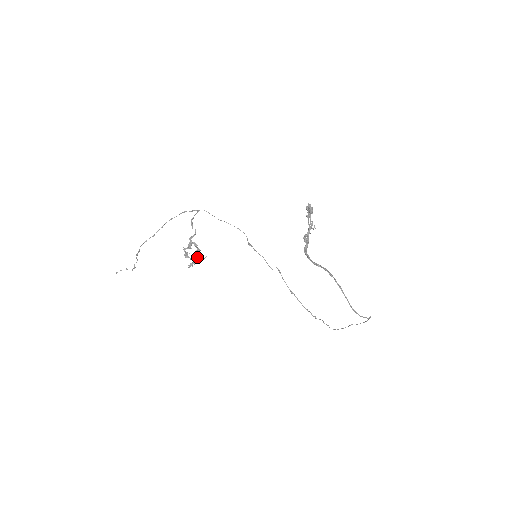
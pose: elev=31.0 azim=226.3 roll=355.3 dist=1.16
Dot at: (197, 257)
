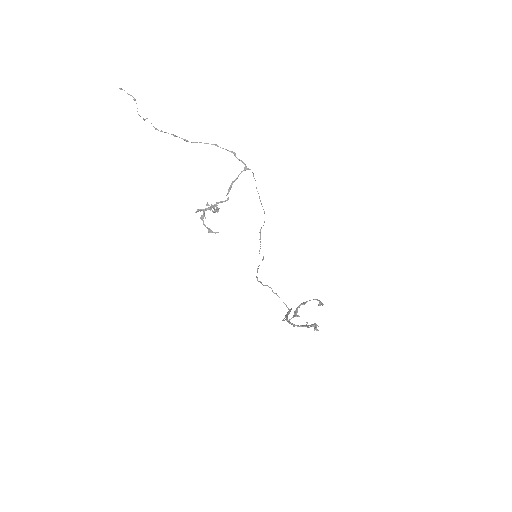
Dot at: occluded
